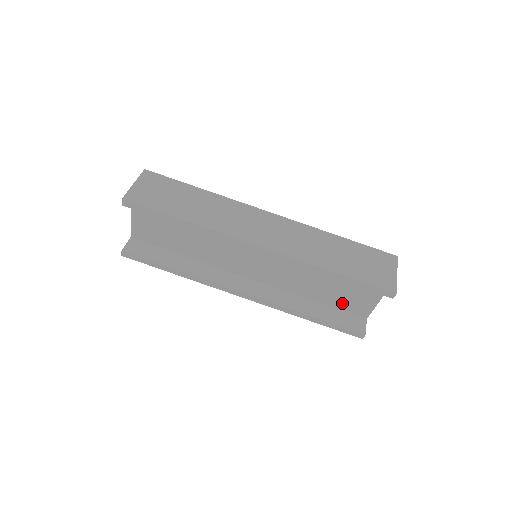
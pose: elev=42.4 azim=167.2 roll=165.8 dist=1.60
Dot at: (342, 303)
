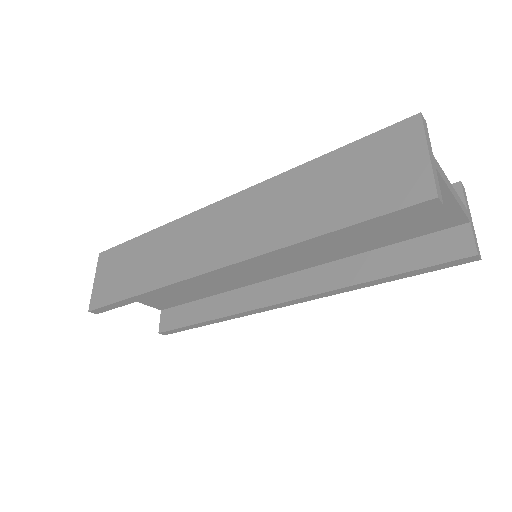
Dot at: (409, 230)
